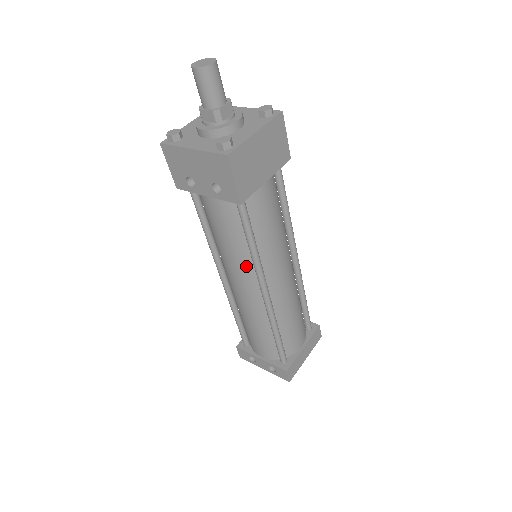
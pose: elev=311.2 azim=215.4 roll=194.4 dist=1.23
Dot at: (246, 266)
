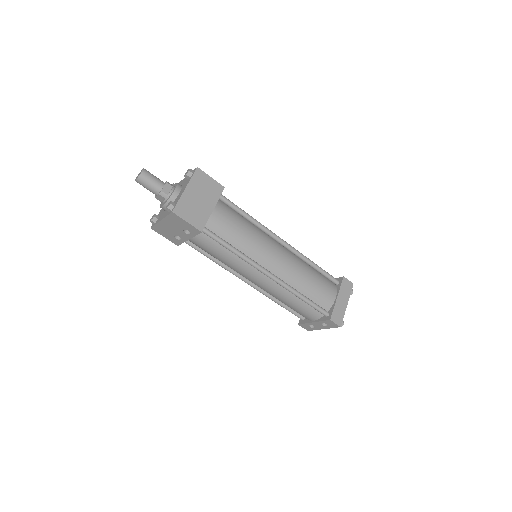
Dot at: (244, 265)
